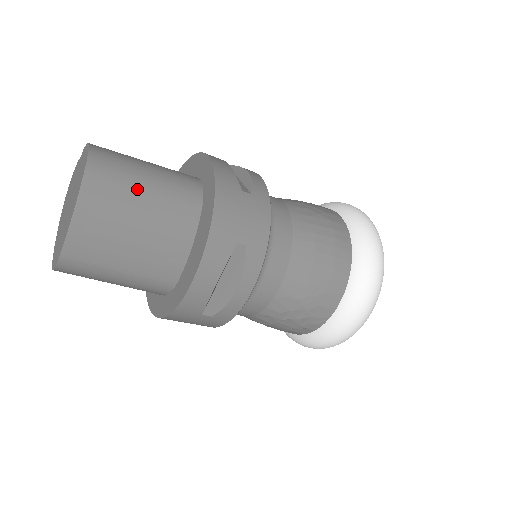
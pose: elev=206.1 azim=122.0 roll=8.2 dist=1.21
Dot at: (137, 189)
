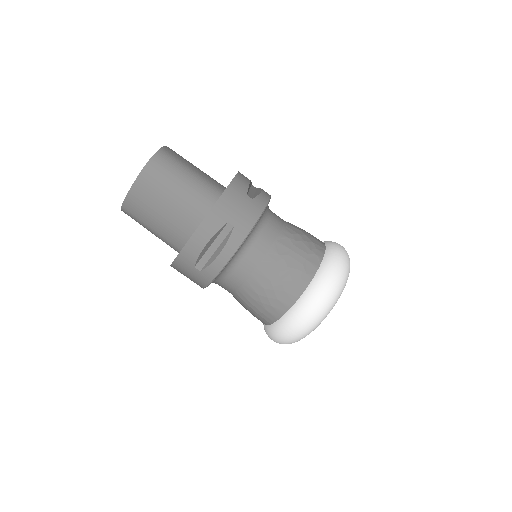
Dot at: occluded
